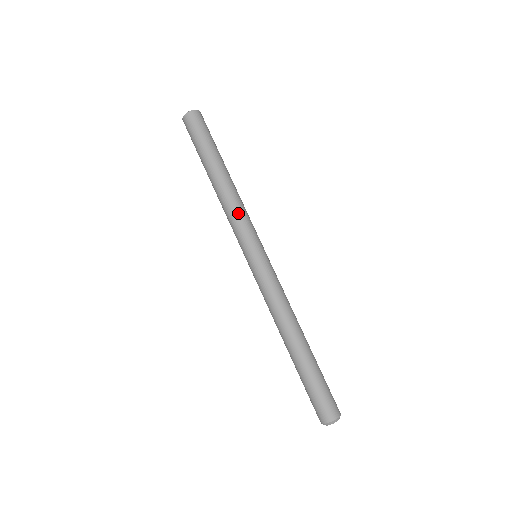
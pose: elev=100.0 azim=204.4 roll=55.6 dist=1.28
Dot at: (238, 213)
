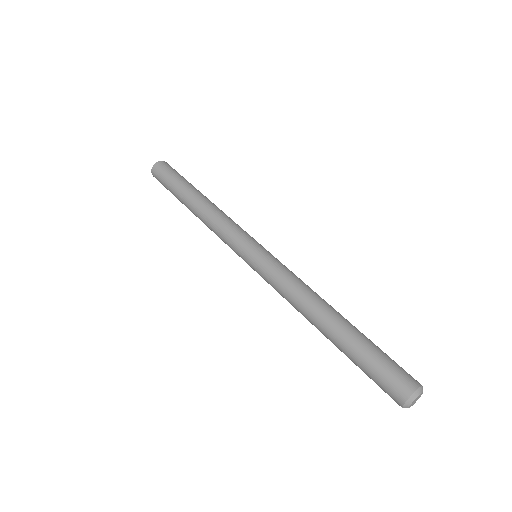
Dot at: (222, 223)
